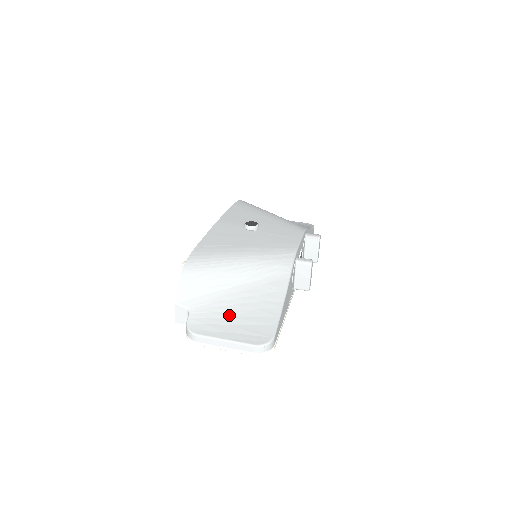
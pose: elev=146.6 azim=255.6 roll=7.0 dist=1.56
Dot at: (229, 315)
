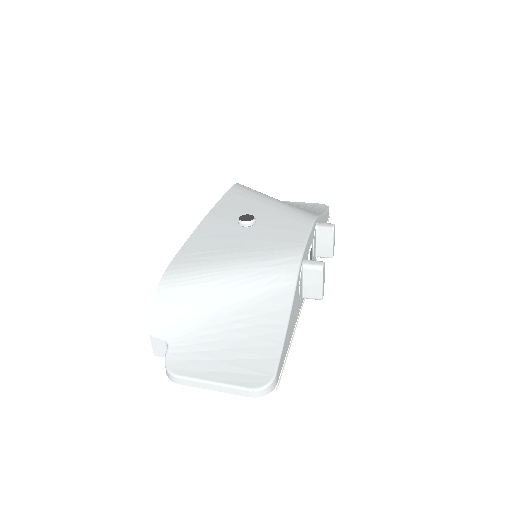
Dot at: (218, 346)
